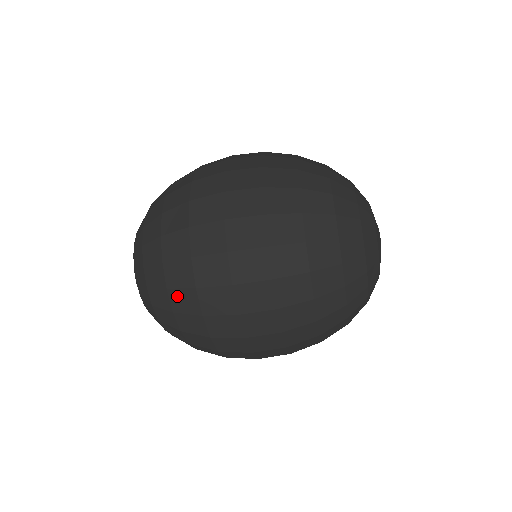
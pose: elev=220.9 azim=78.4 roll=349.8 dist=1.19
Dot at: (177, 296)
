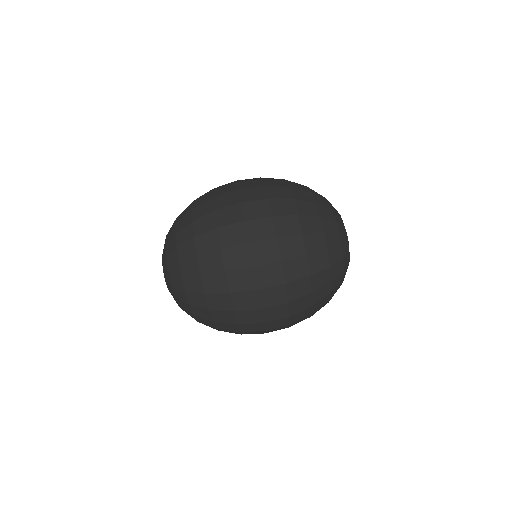
Dot at: (205, 260)
